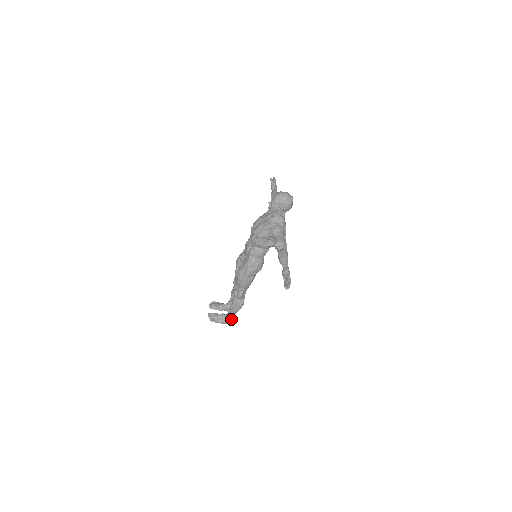
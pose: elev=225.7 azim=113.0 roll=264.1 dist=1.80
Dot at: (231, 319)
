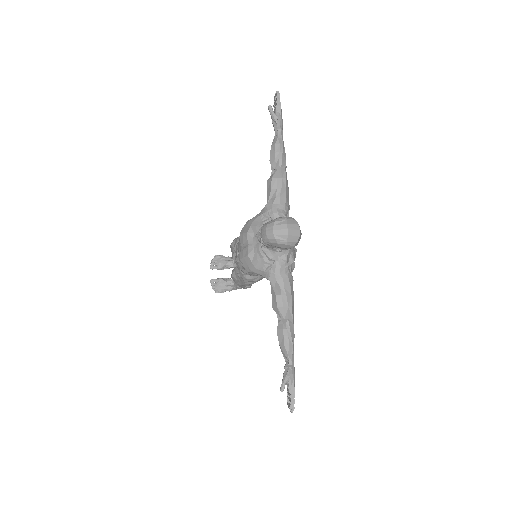
Dot at: occluded
